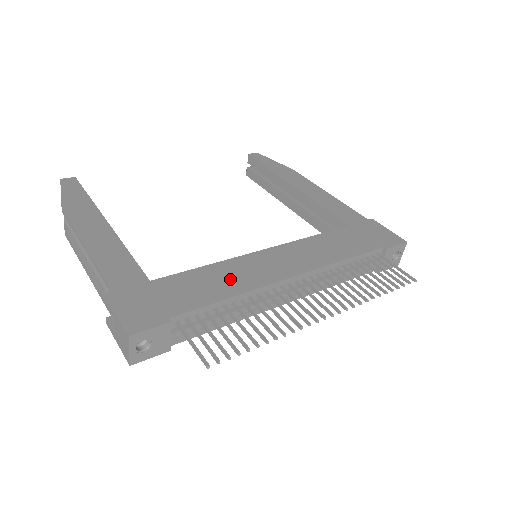
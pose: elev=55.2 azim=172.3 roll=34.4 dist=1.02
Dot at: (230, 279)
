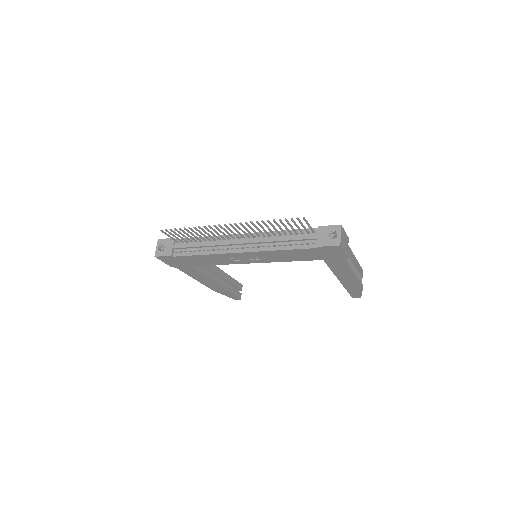
Dot at: occluded
